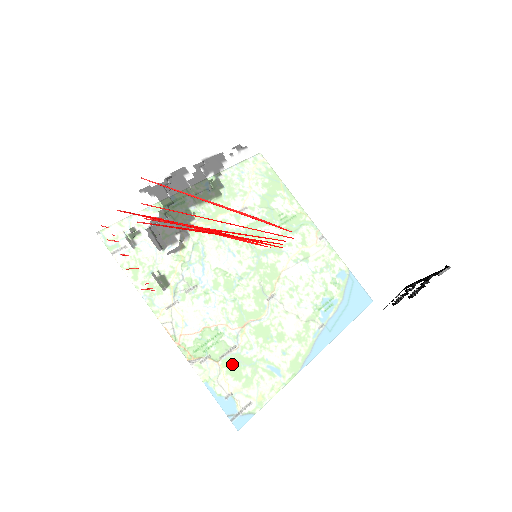
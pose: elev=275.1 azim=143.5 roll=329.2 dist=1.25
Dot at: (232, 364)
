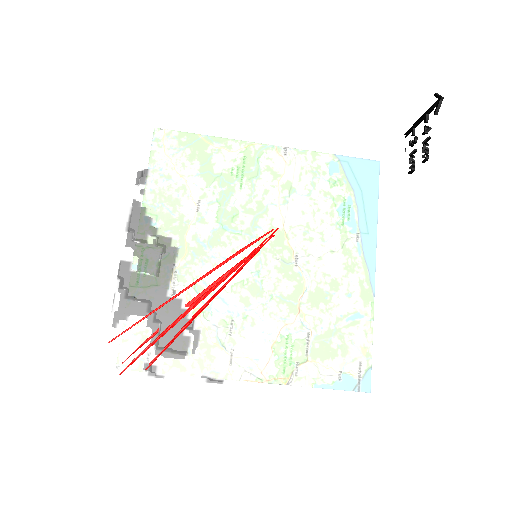
Dot at: (330, 382)
